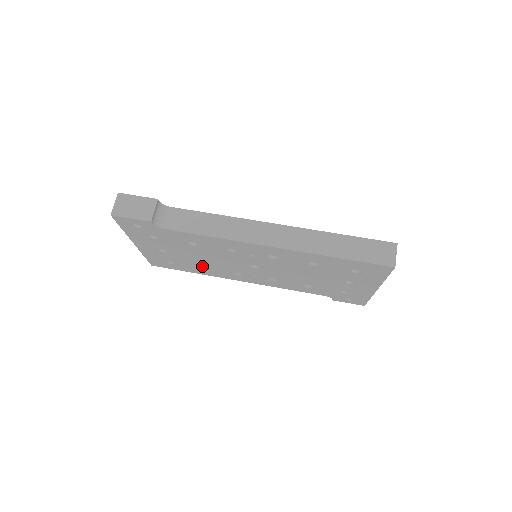
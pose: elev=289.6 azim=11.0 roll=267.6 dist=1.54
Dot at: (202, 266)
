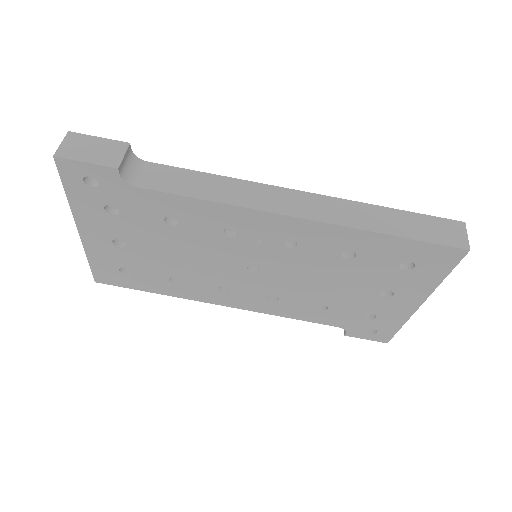
Dot at: (173, 276)
